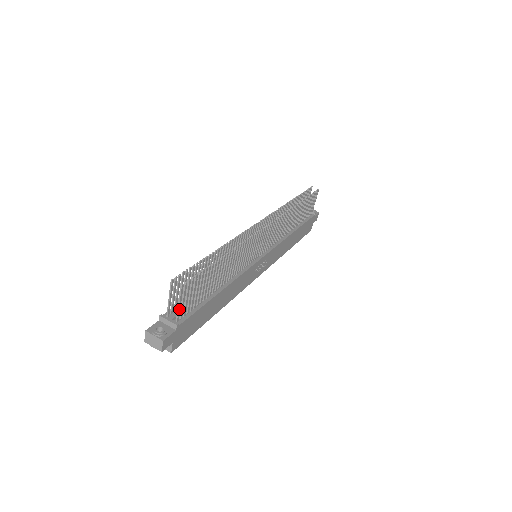
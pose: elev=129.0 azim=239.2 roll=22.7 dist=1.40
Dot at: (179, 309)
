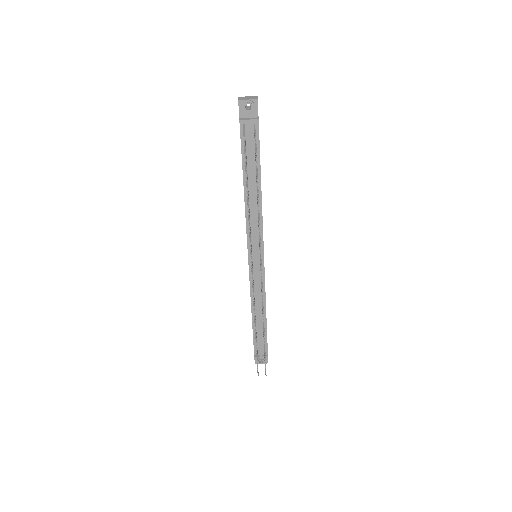
Dot at: occluded
